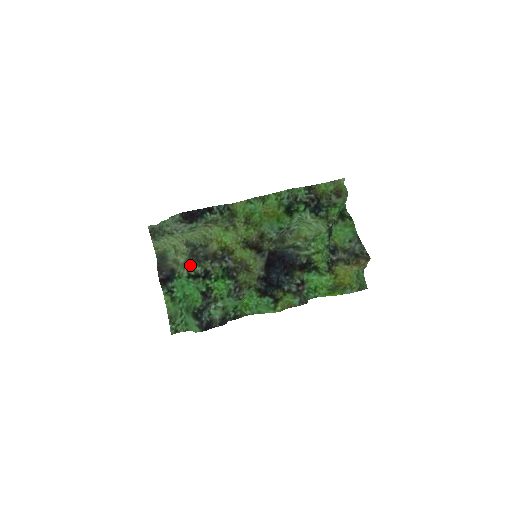
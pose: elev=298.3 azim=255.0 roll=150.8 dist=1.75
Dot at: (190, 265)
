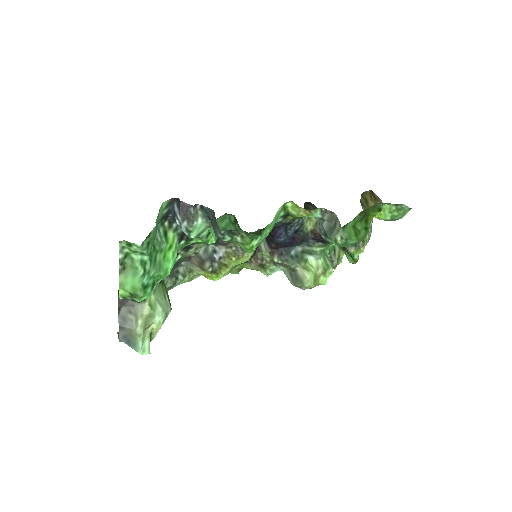
Dot at: occluded
